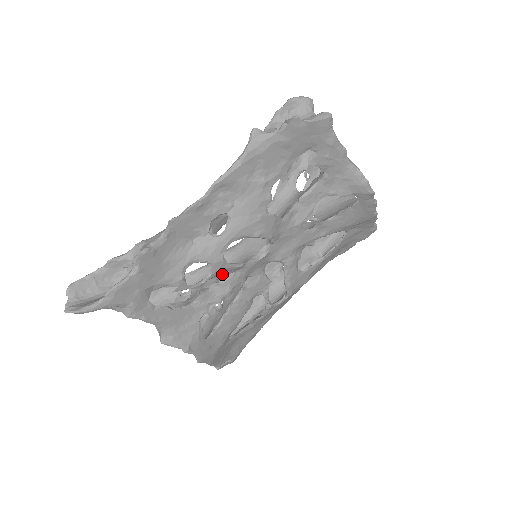
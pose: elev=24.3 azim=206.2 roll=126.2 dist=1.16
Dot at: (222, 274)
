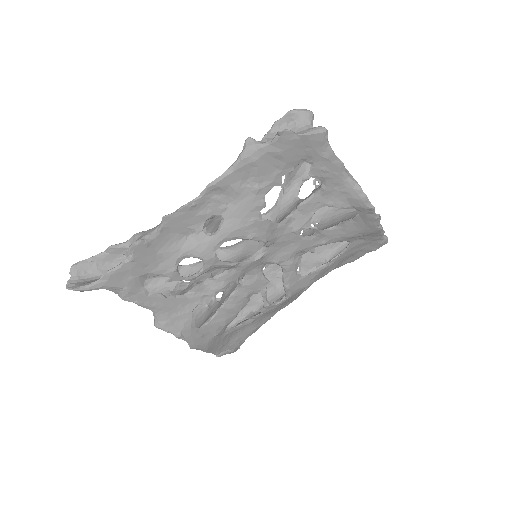
Dot at: (219, 270)
